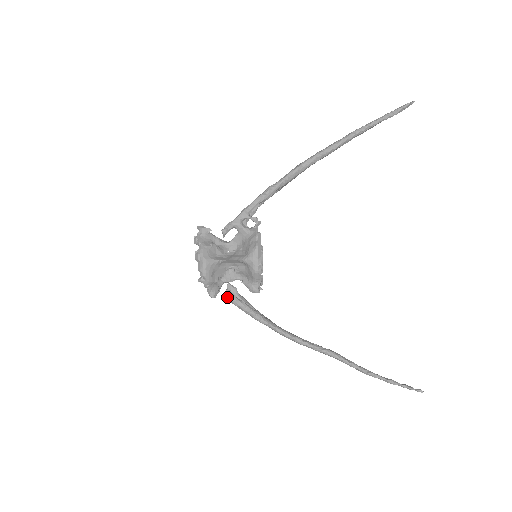
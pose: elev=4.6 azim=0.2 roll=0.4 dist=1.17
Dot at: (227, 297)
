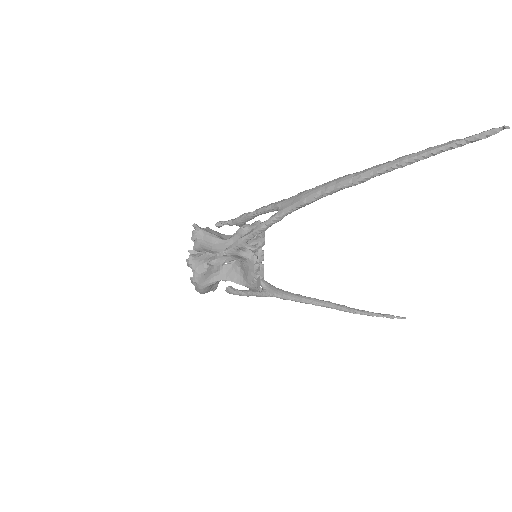
Dot at: (227, 292)
